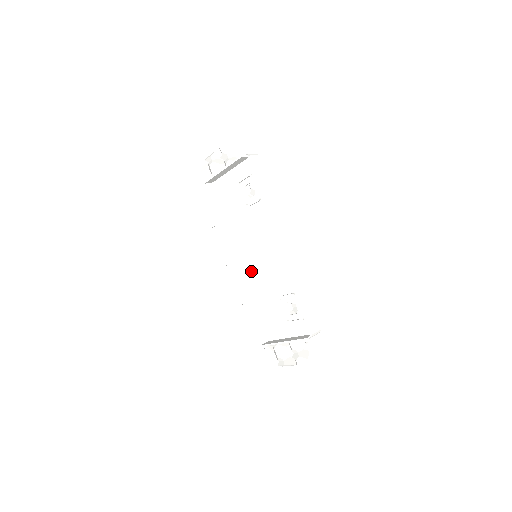
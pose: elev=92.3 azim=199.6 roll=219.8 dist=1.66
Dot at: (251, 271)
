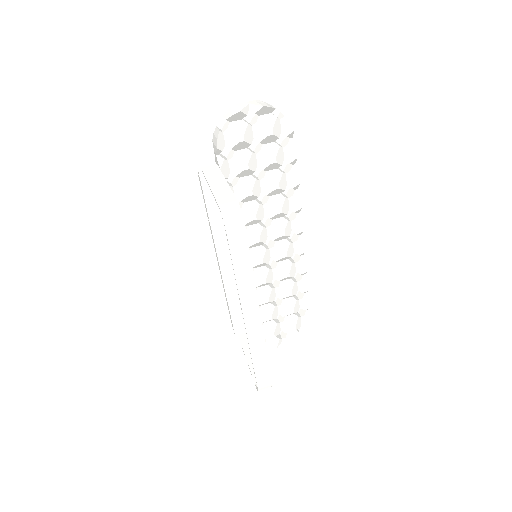
Dot at: occluded
